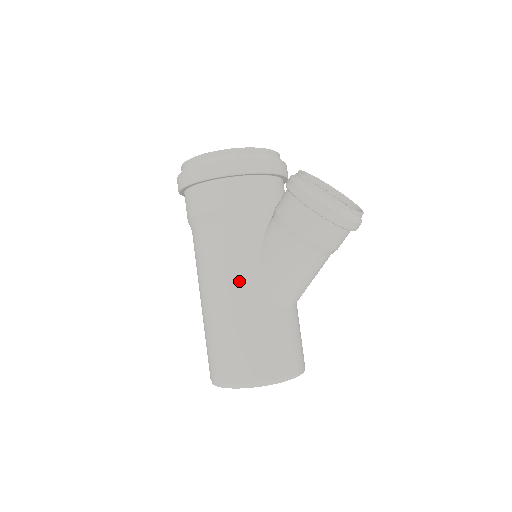
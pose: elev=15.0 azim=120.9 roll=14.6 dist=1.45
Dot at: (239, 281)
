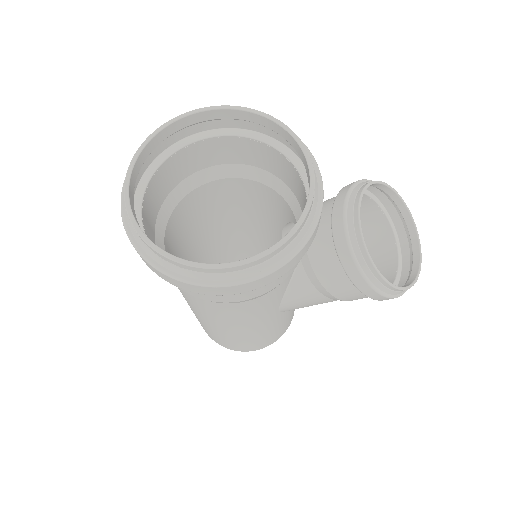
Dot at: (257, 323)
